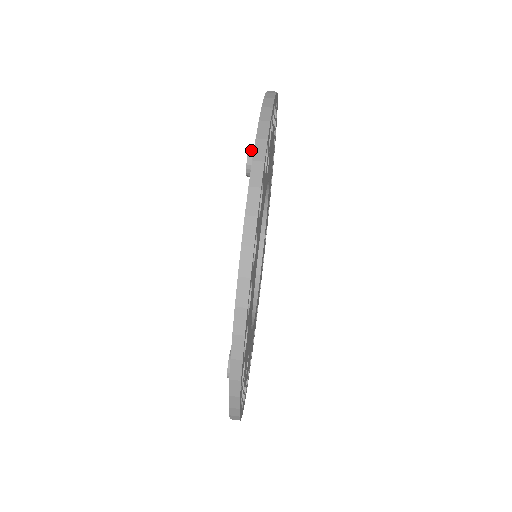
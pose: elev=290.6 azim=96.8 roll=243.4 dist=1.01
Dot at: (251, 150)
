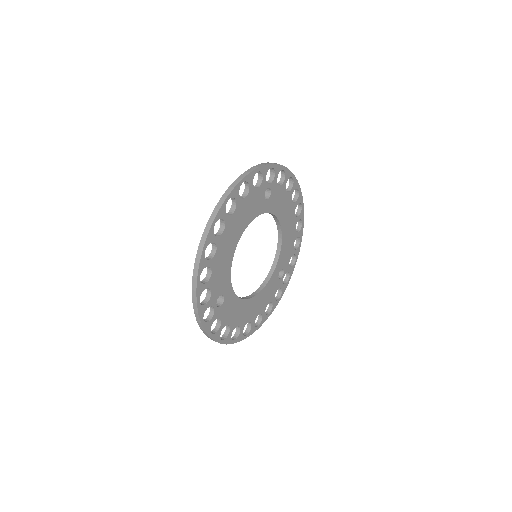
Dot at: occluded
